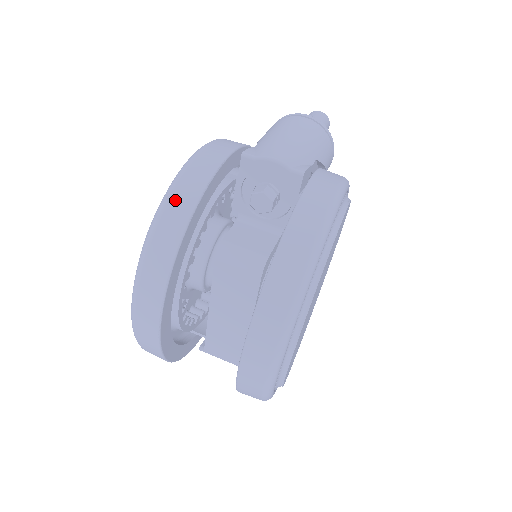
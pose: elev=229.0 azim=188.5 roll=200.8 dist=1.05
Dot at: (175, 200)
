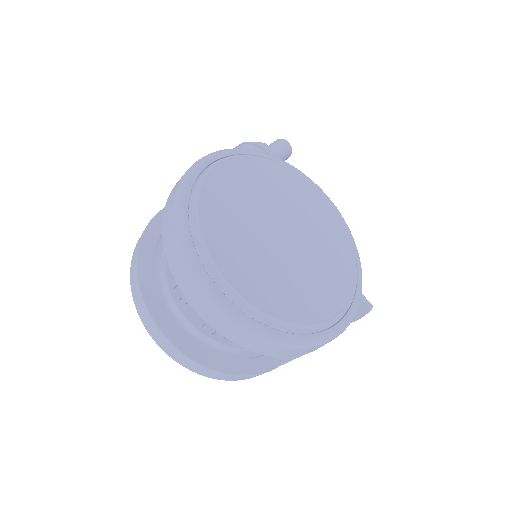
Dot at: (134, 252)
